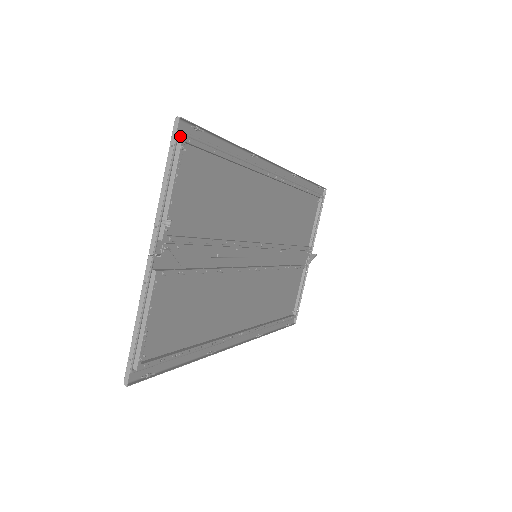
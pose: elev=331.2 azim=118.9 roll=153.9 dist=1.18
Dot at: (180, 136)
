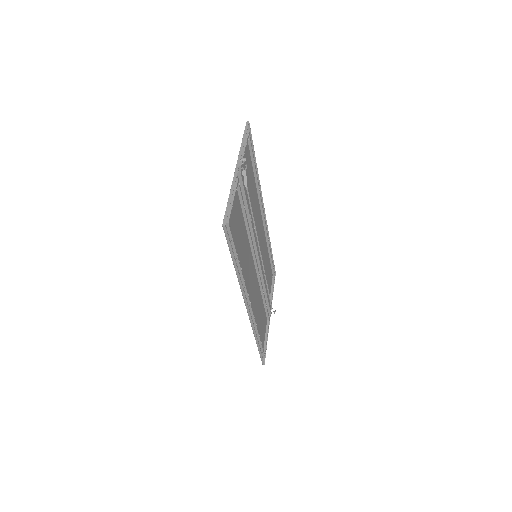
Dot at: (247, 131)
